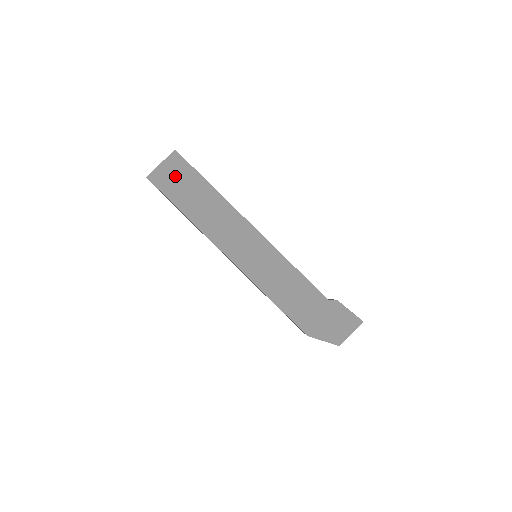
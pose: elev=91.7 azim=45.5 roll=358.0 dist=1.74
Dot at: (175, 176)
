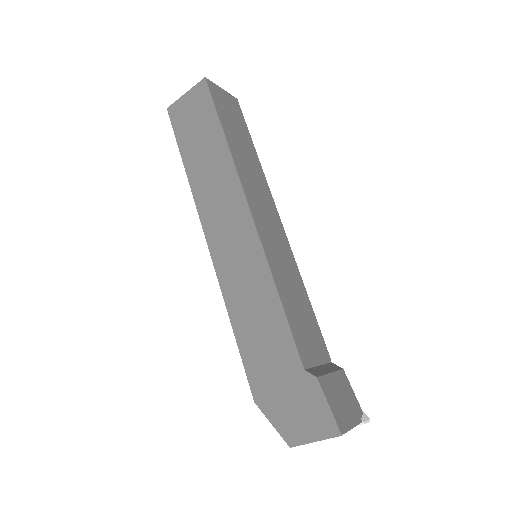
Dot at: (193, 113)
